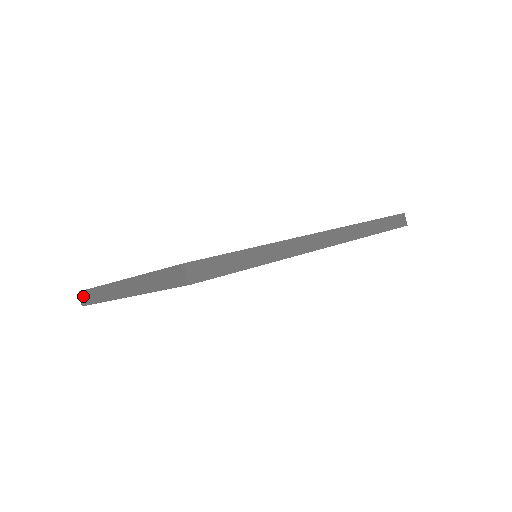
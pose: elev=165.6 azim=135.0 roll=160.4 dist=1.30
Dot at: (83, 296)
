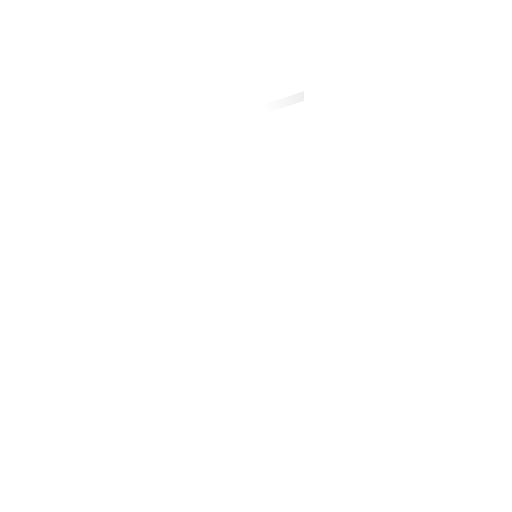
Dot at: occluded
